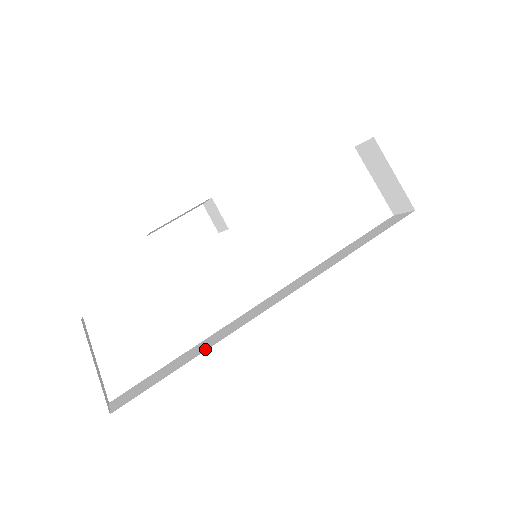
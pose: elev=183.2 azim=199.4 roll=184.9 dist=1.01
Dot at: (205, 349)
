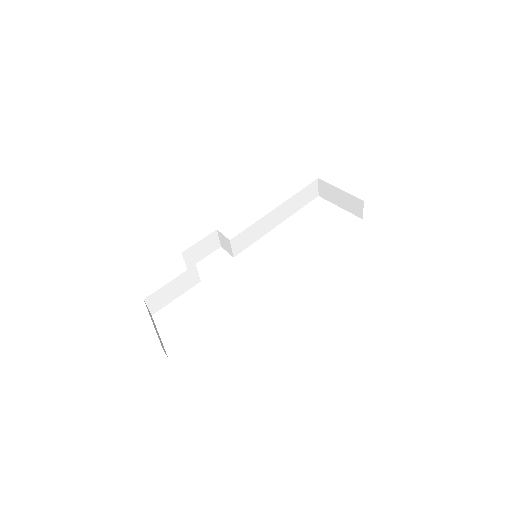
Dot at: occluded
